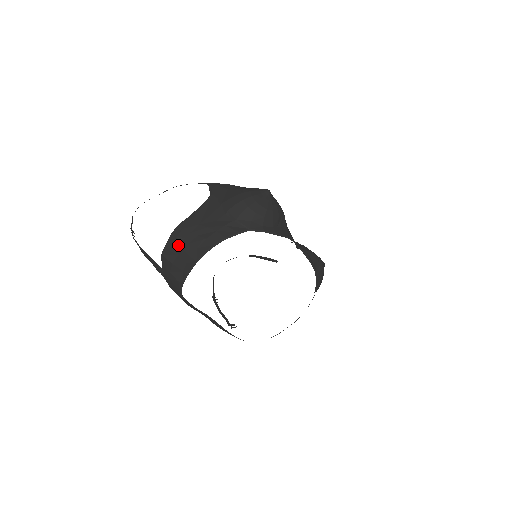
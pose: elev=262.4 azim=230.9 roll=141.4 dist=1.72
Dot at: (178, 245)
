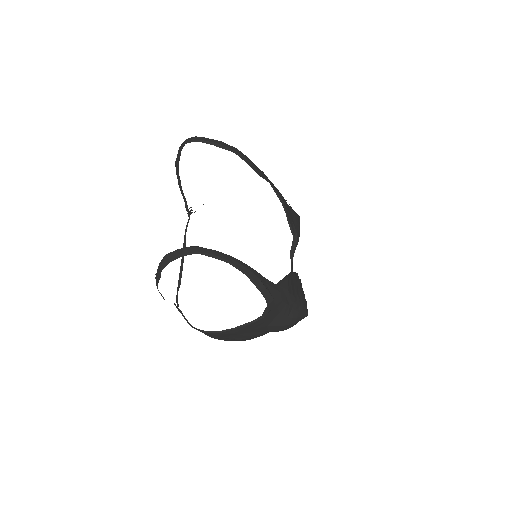
Dot at: occluded
